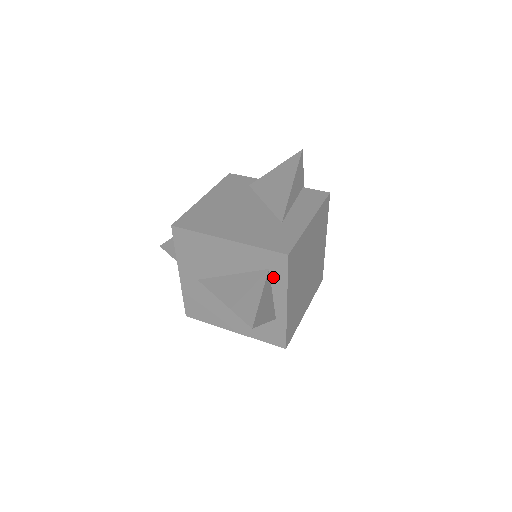
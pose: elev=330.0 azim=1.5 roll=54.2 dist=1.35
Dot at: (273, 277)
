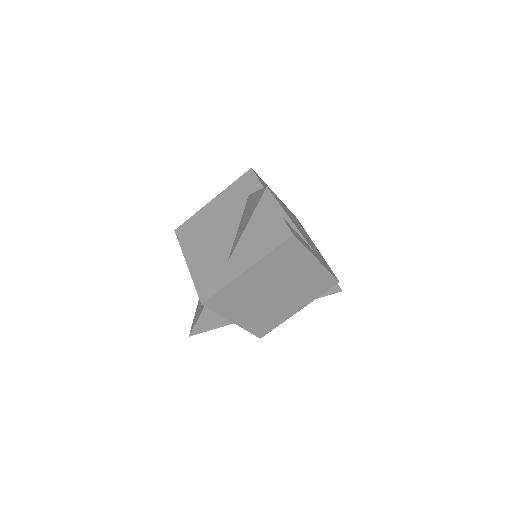
Dot at: occluded
